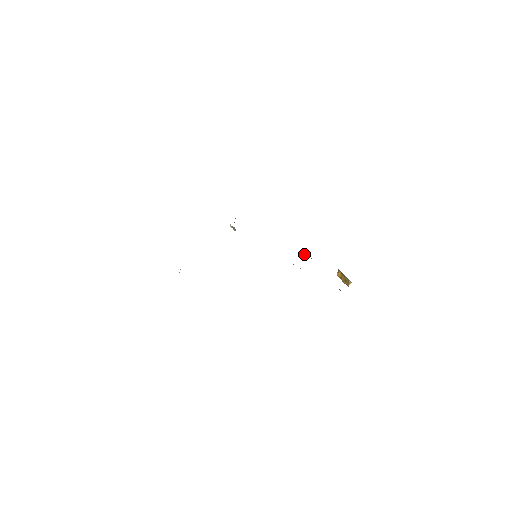
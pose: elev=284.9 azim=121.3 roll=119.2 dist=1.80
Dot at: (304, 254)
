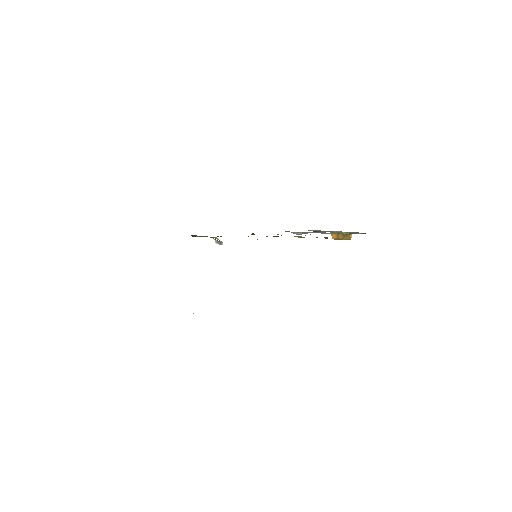
Dot at: (295, 233)
